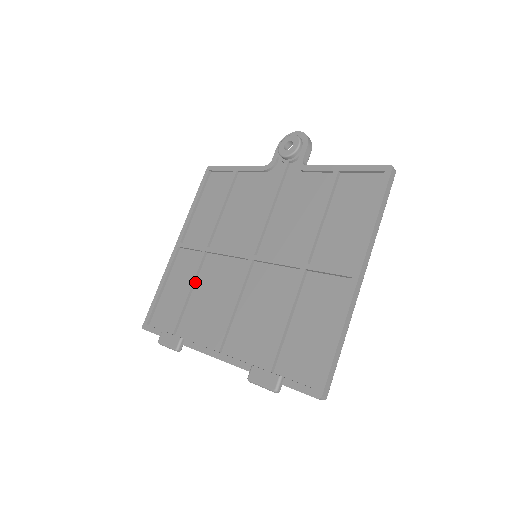
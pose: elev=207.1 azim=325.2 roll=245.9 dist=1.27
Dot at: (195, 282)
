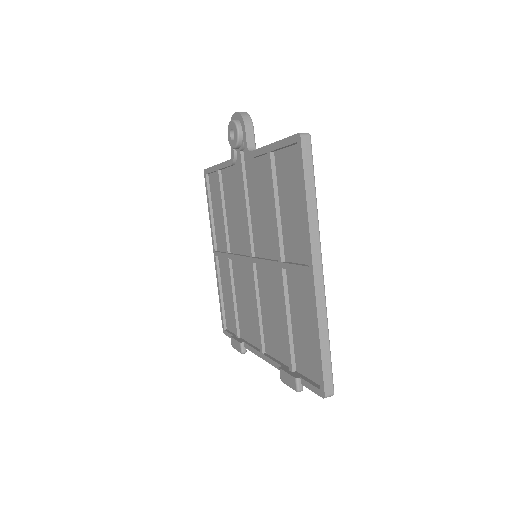
Dot at: (234, 288)
